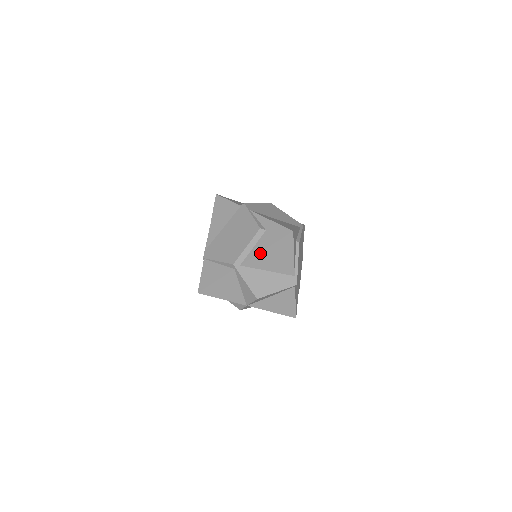
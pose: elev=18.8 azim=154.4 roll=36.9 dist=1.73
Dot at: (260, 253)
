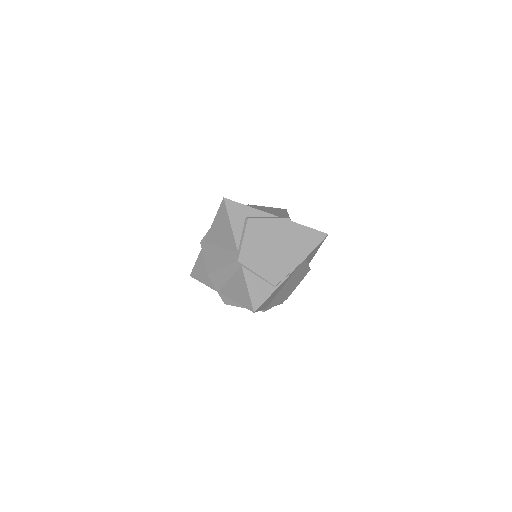
Dot at: (212, 227)
